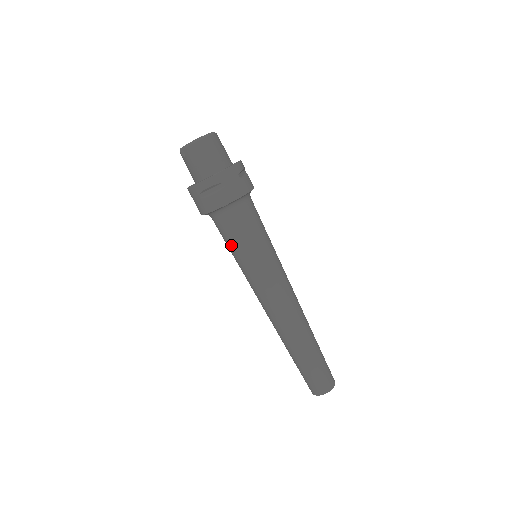
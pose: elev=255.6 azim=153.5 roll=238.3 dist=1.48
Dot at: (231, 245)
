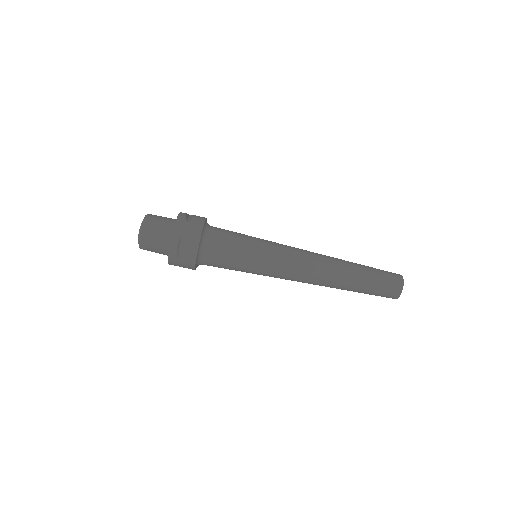
Dot at: (232, 267)
